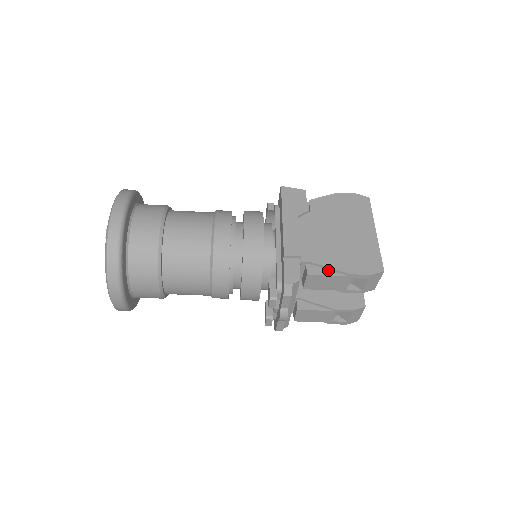
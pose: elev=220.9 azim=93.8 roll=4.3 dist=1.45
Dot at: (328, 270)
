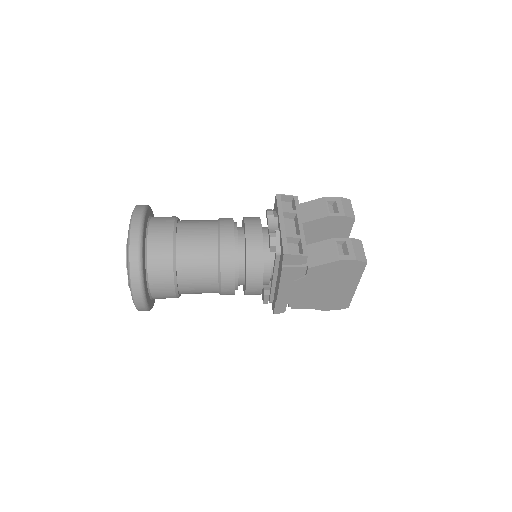
Dot at: (307, 307)
